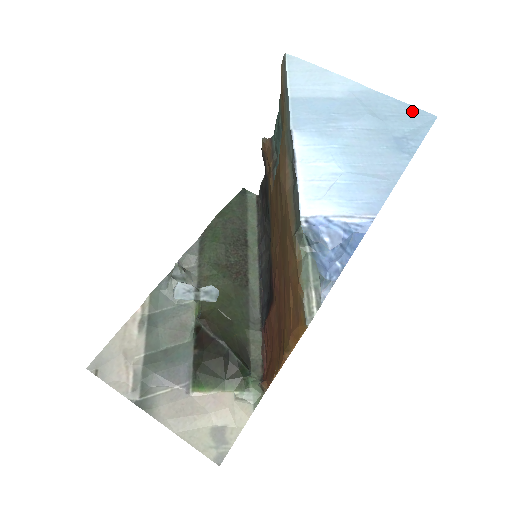
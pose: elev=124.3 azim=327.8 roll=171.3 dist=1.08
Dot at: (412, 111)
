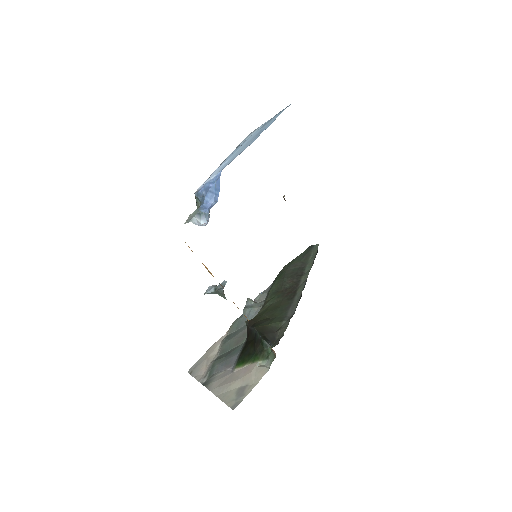
Dot at: (280, 112)
